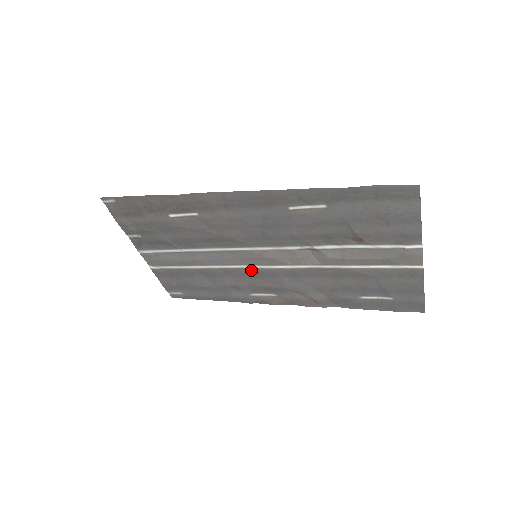
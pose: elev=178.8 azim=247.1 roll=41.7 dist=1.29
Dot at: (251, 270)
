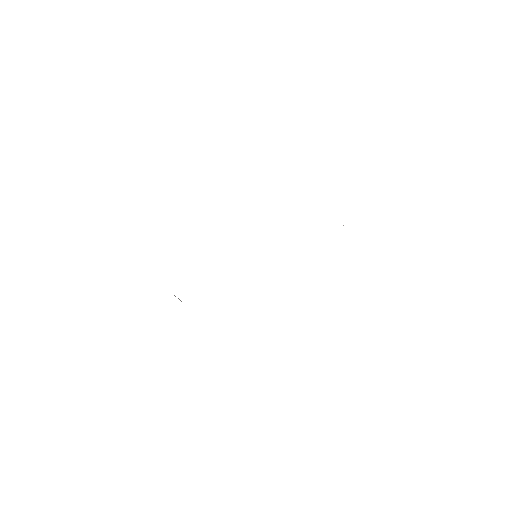
Dot at: occluded
